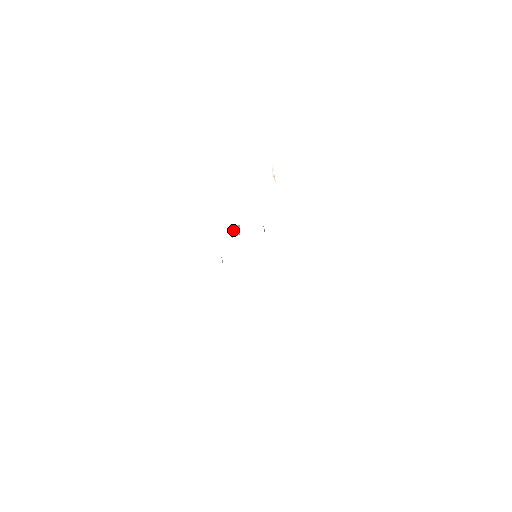
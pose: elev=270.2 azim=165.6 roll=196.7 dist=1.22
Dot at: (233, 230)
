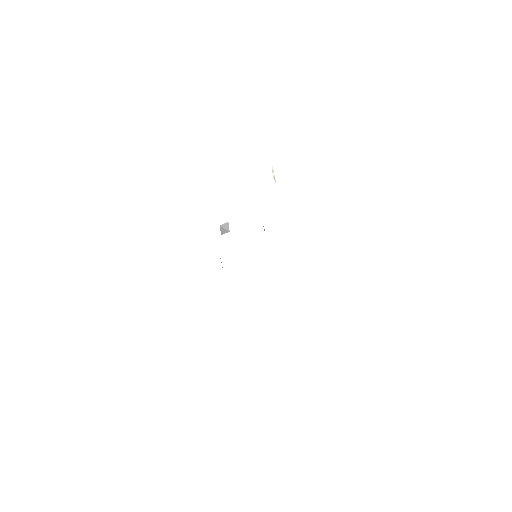
Dot at: (222, 227)
